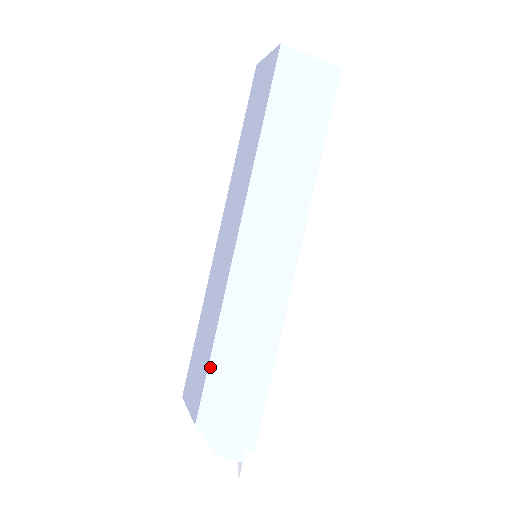
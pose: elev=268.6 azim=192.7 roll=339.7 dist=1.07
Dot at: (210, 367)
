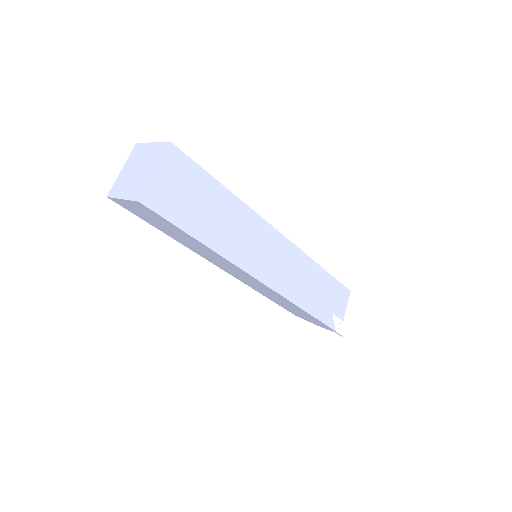
Dot at: (276, 303)
